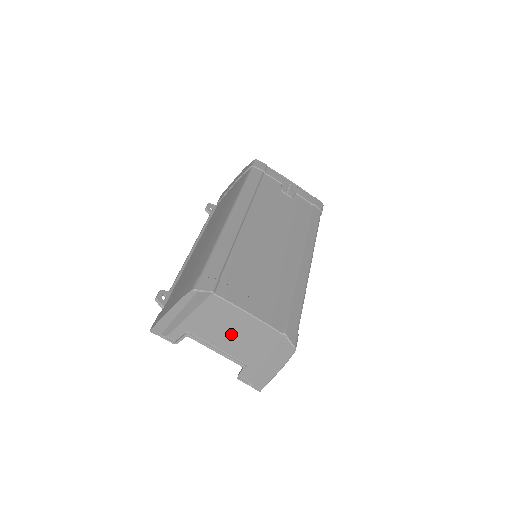
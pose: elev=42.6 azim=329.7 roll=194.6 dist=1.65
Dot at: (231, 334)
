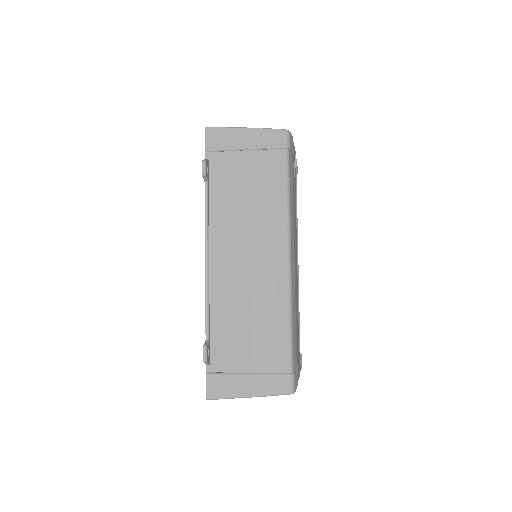
Dot at: occluded
